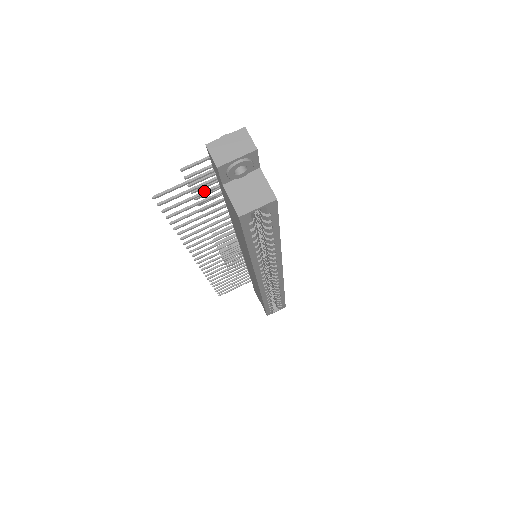
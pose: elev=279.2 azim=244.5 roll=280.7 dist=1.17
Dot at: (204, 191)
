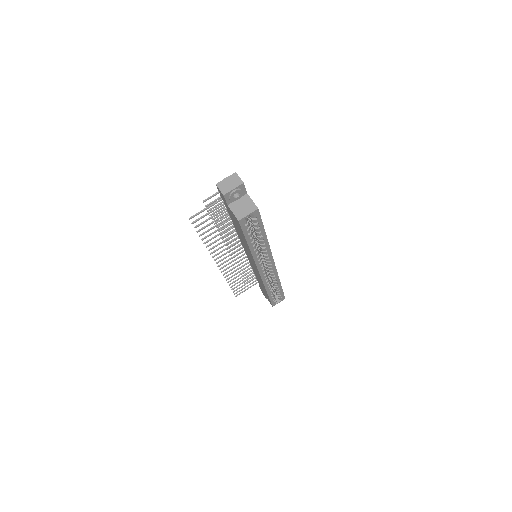
Dot at: (217, 213)
